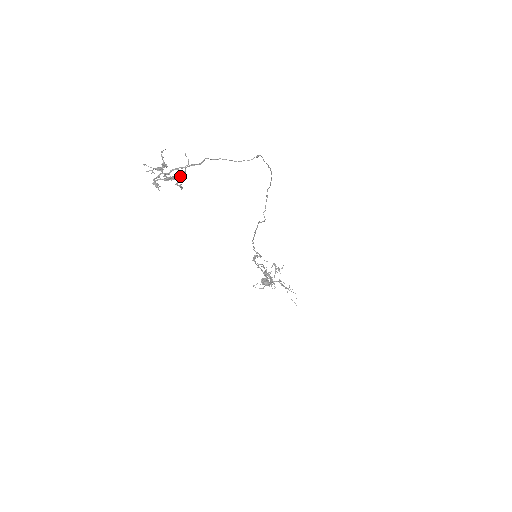
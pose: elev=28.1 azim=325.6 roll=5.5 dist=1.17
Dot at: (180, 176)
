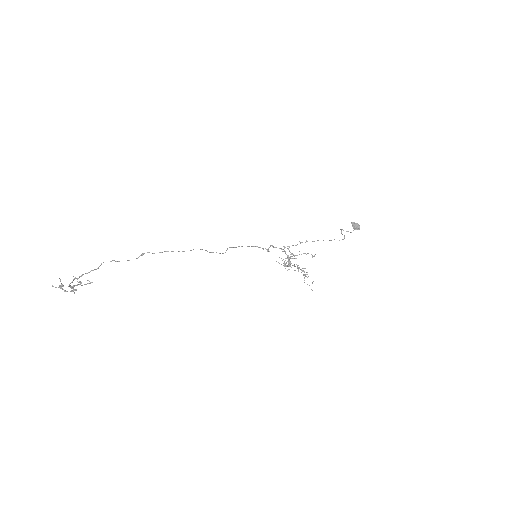
Dot at: (80, 284)
